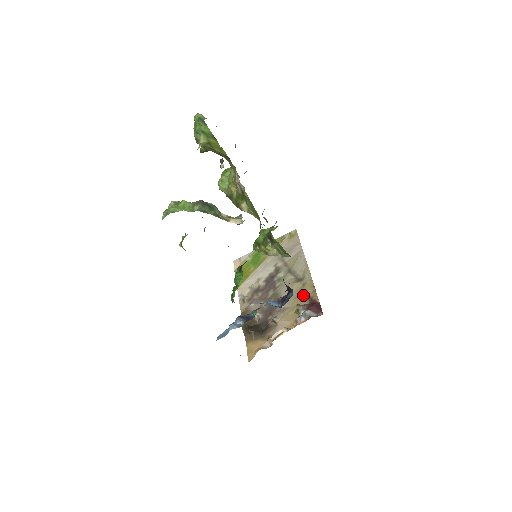
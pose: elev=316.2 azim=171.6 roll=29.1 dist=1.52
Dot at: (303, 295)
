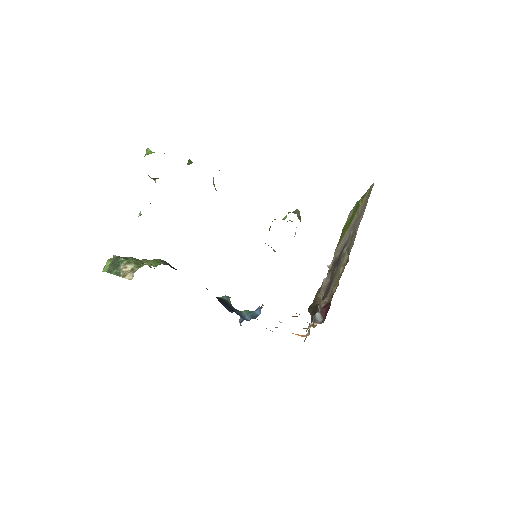
Dot at: (333, 288)
